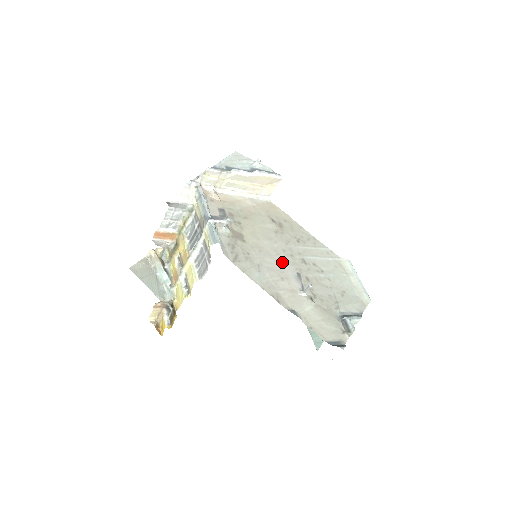
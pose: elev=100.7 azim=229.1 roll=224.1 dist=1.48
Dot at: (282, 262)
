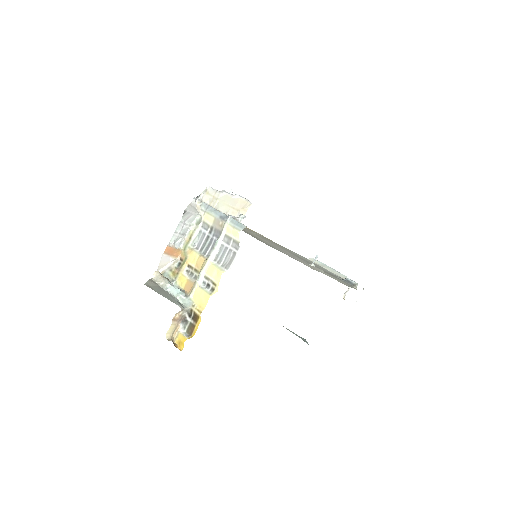
Dot at: (284, 250)
